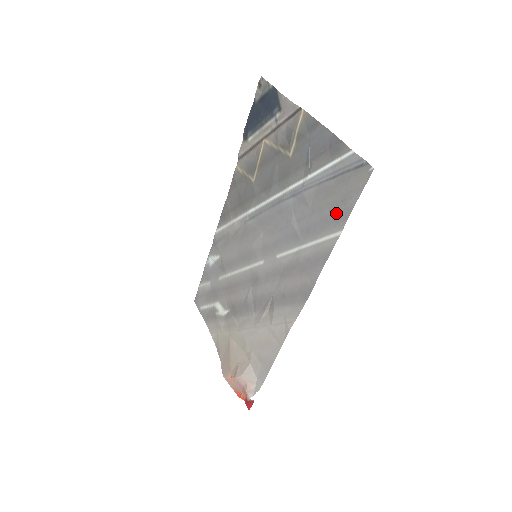
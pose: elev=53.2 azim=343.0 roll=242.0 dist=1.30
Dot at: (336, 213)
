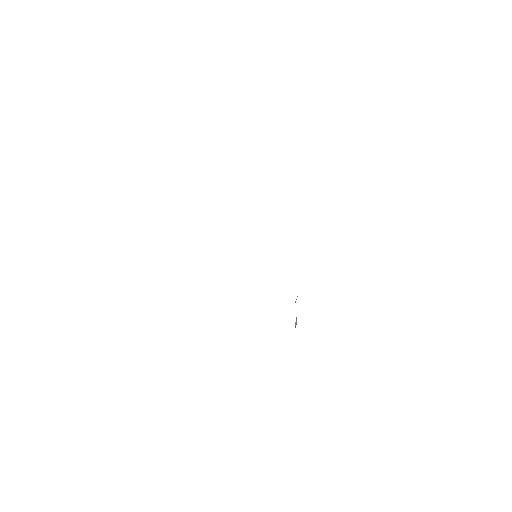
Dot at: occluded
